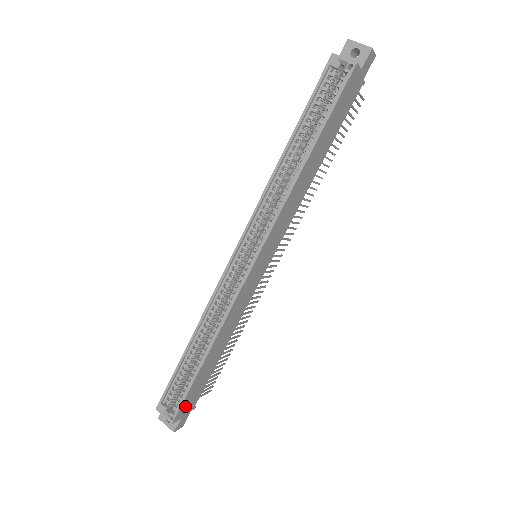
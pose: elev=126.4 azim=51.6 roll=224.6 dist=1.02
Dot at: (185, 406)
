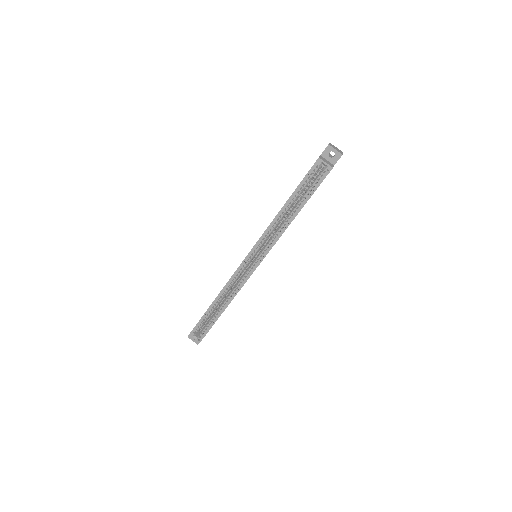
Dot at: occluded
